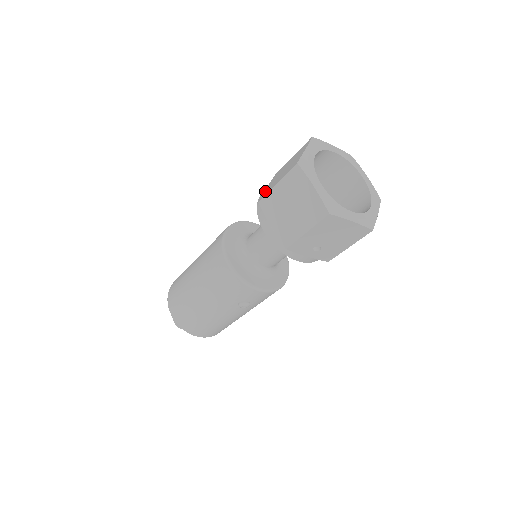
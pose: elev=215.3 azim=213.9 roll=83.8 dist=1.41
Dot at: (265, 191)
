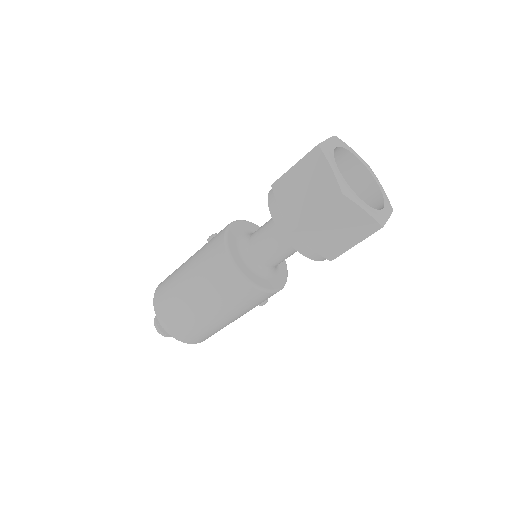
Dot at: (288, 216)
